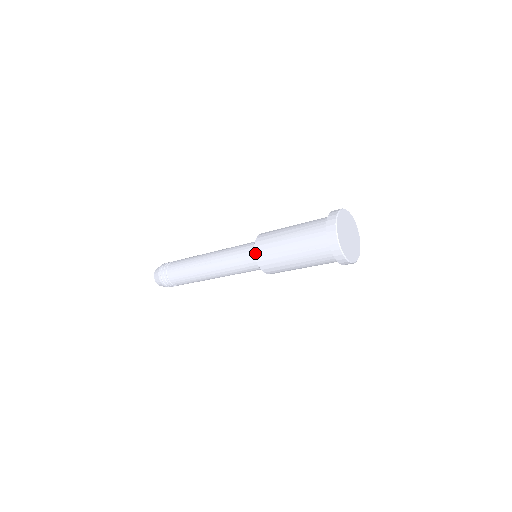
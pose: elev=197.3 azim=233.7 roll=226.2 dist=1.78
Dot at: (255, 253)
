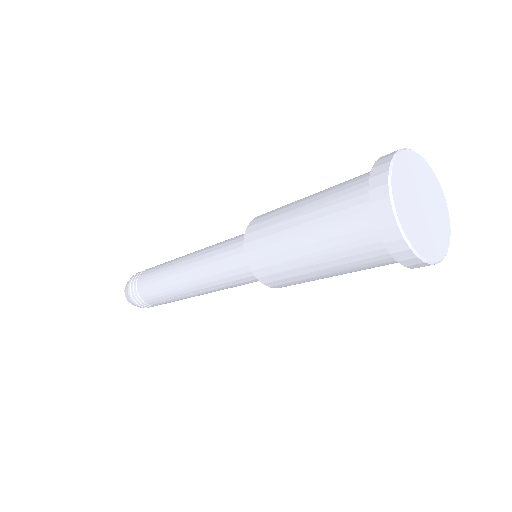
Dot at: (247, 229)
